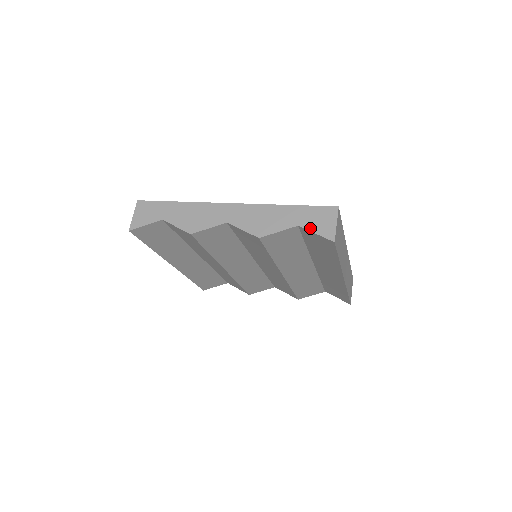
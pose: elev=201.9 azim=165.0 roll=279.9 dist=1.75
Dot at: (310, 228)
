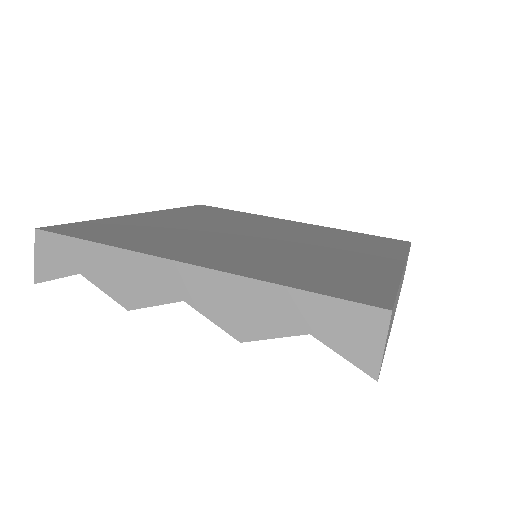
Dot at: (332, 344)
